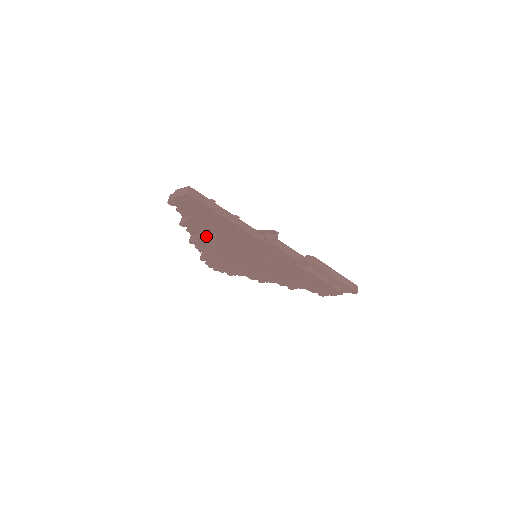
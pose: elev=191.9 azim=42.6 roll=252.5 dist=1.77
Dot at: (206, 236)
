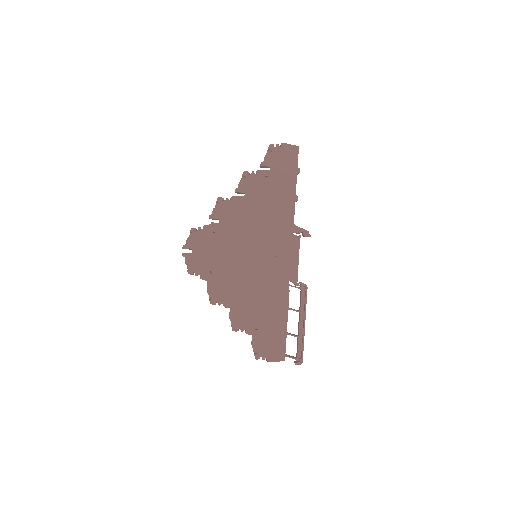
Dot at: (249, 199)
